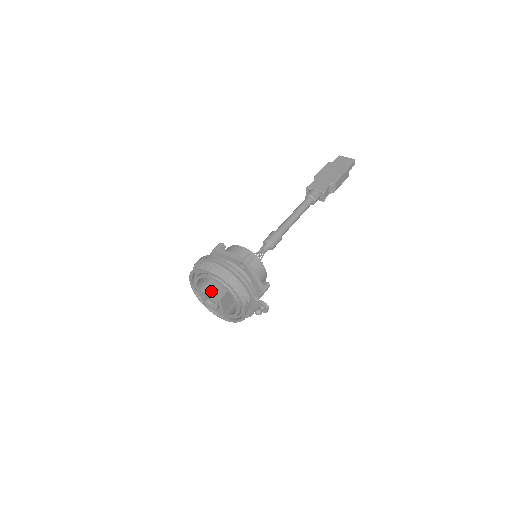
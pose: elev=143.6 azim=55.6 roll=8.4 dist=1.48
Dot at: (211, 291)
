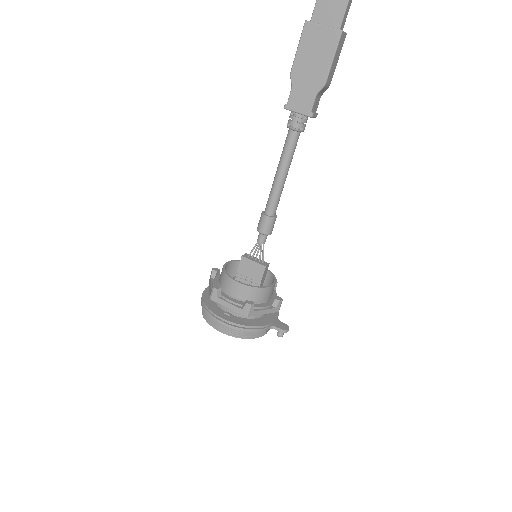
Dot at: occluded
